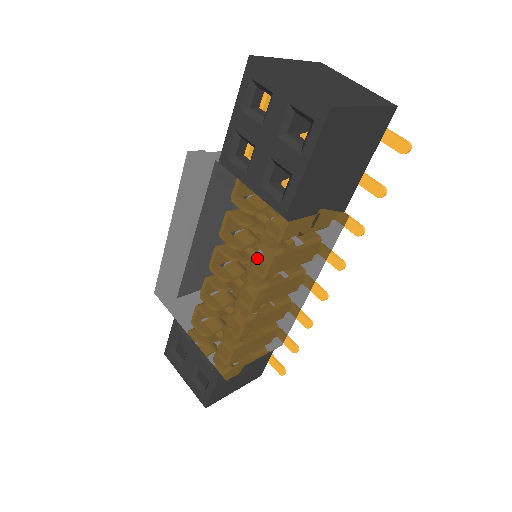
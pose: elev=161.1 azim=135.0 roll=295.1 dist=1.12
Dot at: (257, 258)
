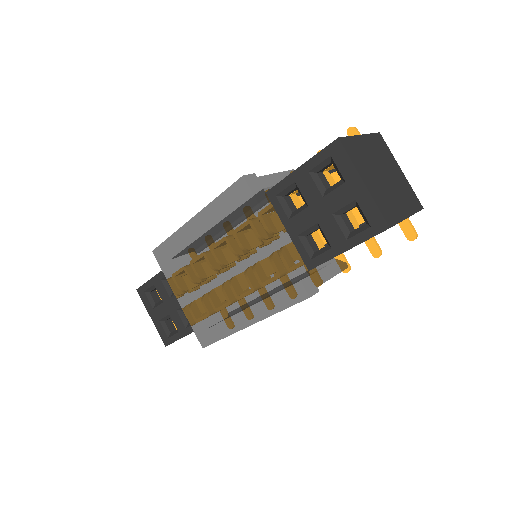
Dot at: (275, 292)
